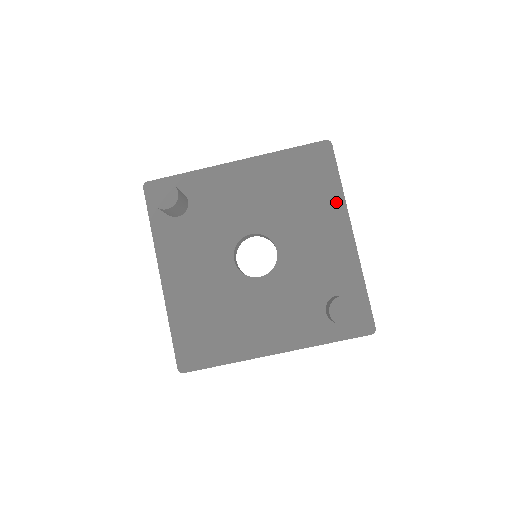
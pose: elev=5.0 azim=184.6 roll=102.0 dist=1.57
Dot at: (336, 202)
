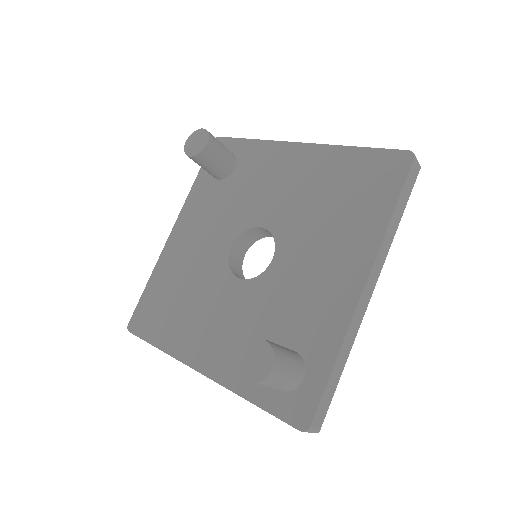
Dot at: (371, 234)
